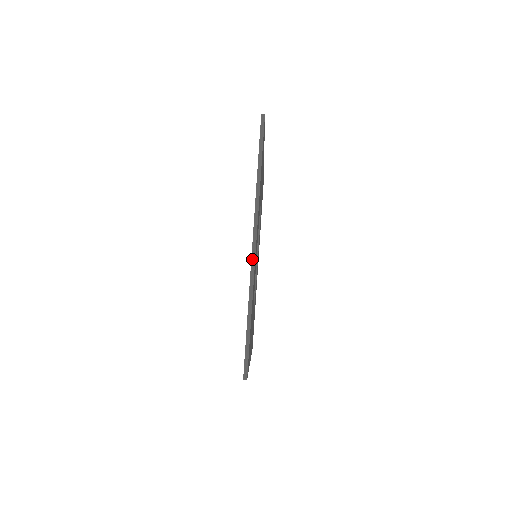
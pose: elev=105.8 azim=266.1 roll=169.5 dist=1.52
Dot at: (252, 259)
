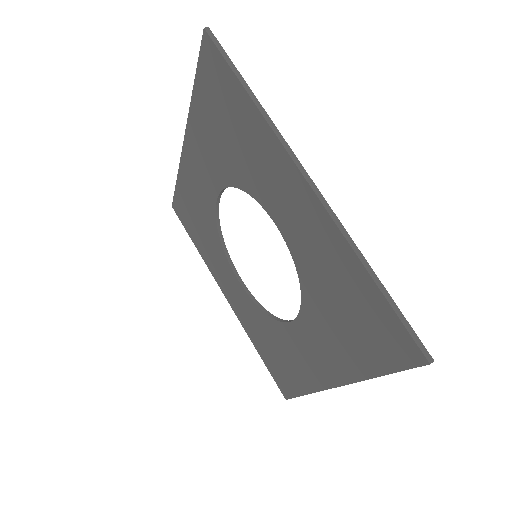
Dot at: (321, 200)
